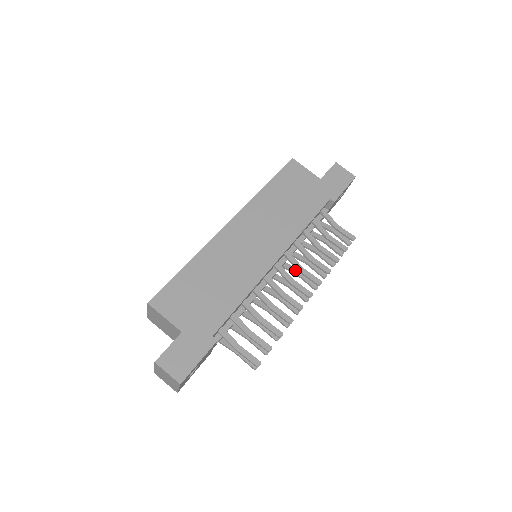
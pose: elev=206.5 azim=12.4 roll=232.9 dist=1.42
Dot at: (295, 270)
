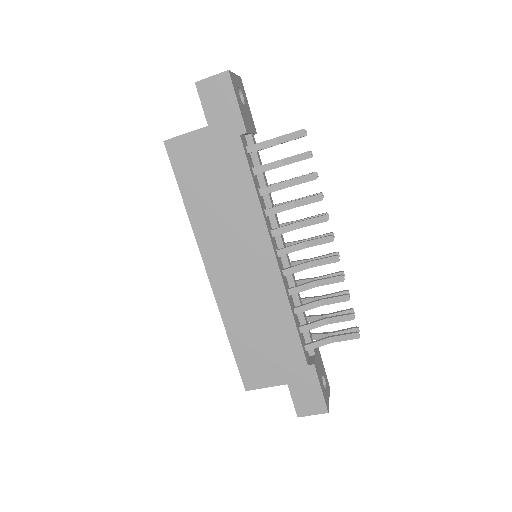
Dot at: occluded
